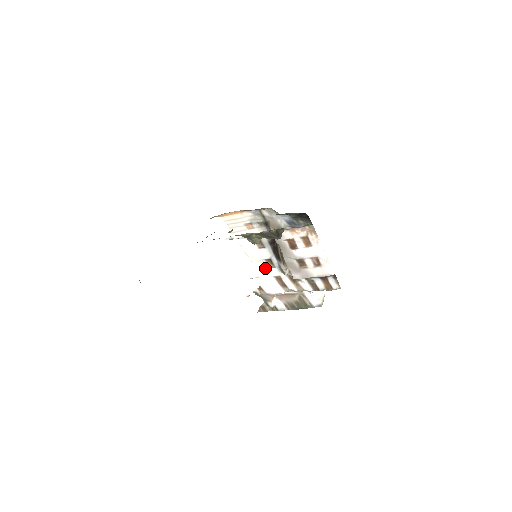
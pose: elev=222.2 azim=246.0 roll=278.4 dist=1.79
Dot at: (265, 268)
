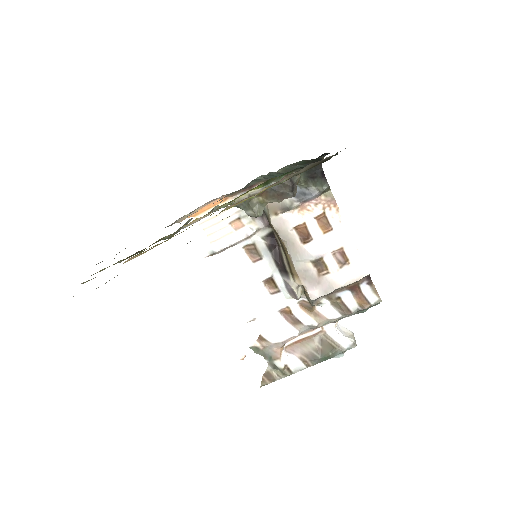
Dot at: (265, 298)
